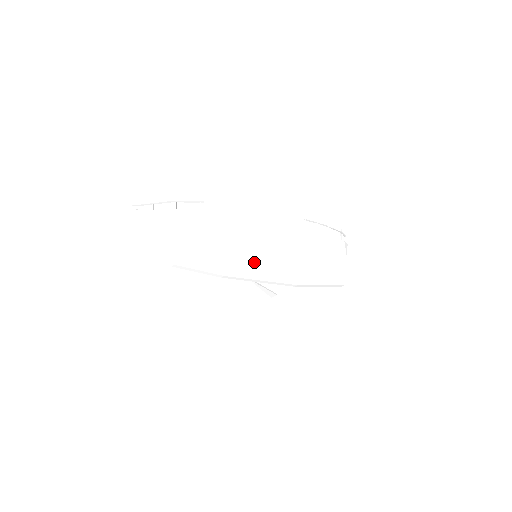
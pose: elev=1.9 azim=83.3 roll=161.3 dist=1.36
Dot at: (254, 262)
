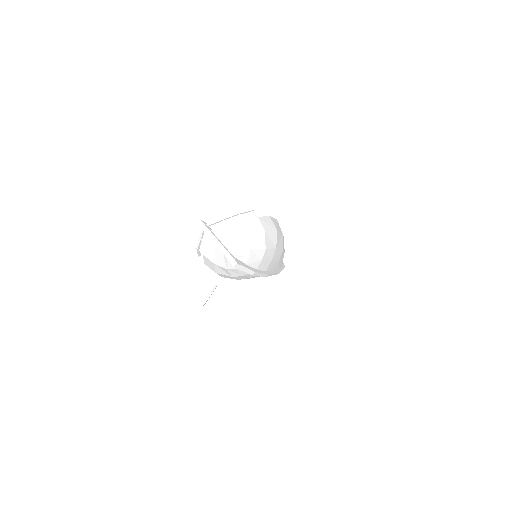
Dot at: (278, 257)
